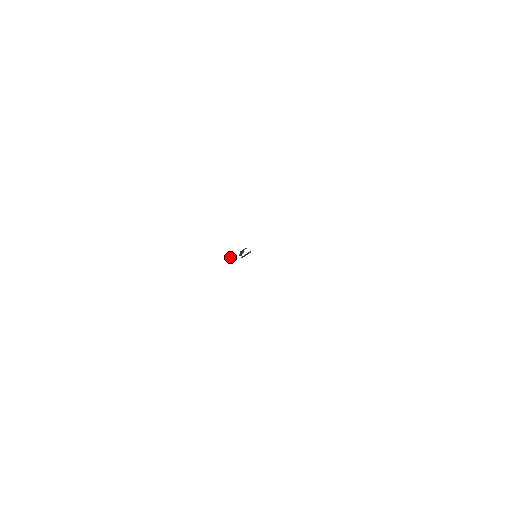
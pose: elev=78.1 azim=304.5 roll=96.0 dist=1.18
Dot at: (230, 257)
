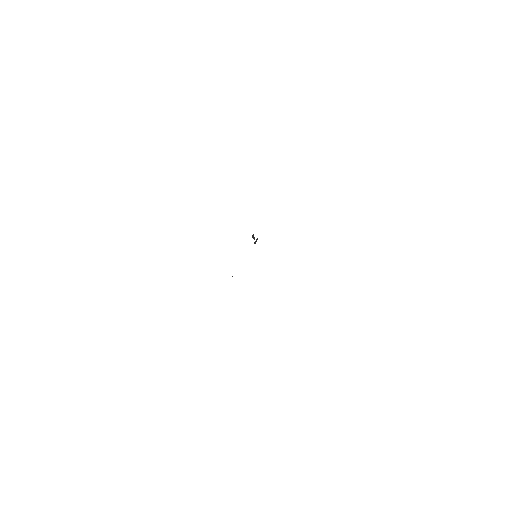
Dot at: occluded
